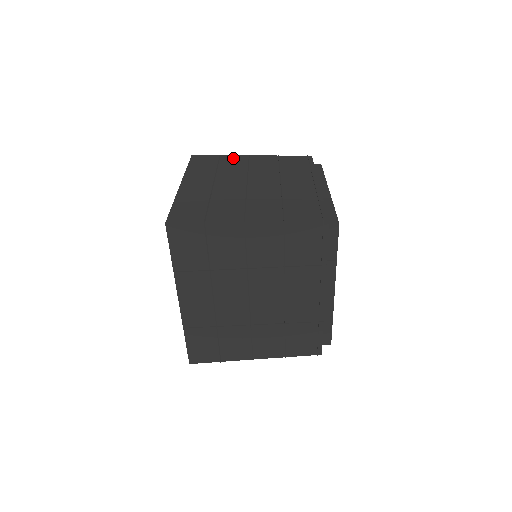
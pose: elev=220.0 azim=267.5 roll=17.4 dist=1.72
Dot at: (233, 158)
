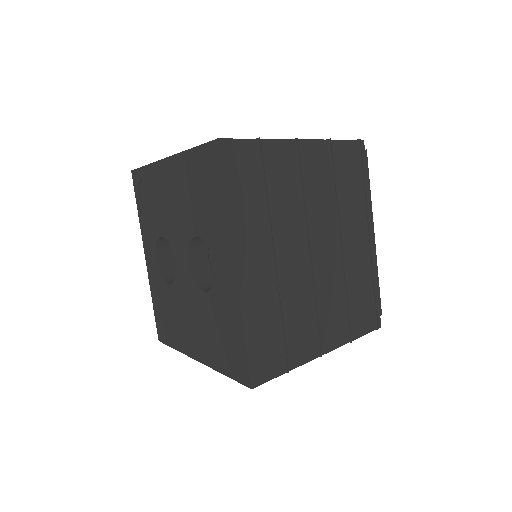
Dot at: (280, 155)
